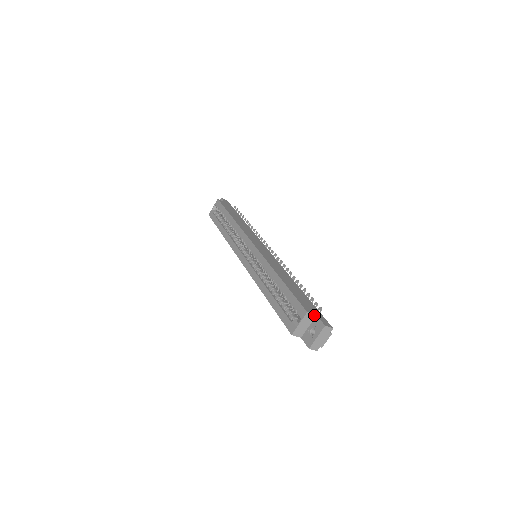
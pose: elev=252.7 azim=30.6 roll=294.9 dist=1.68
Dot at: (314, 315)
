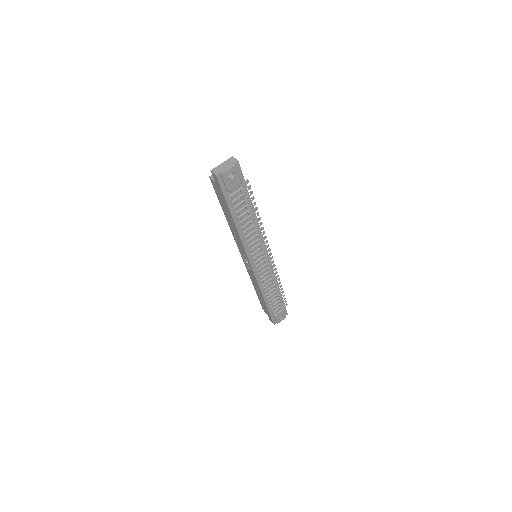
Dot at: occluded
